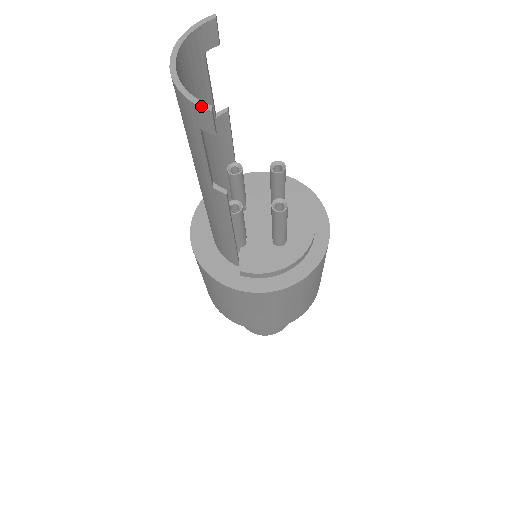
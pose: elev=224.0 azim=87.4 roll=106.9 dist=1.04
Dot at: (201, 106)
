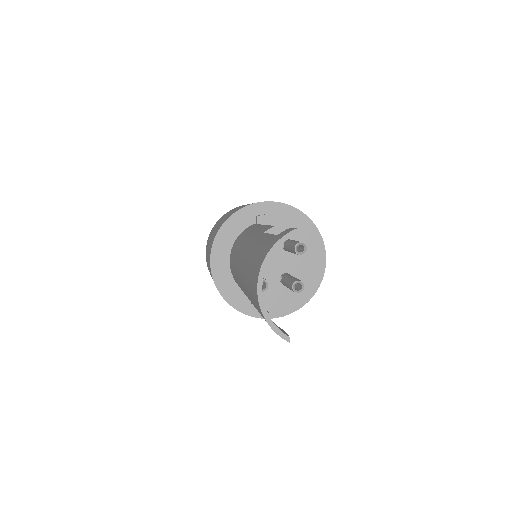
Dot at: (282, 337)
